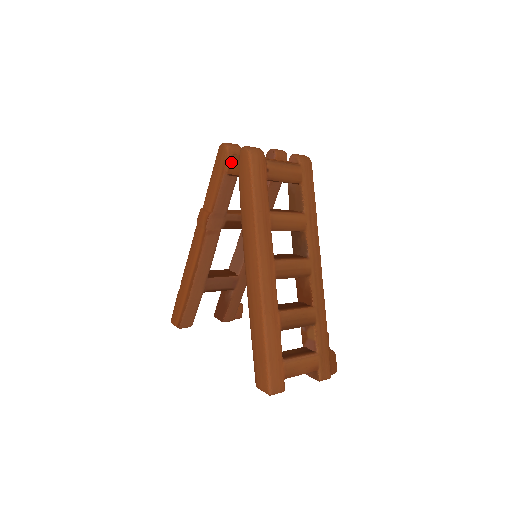
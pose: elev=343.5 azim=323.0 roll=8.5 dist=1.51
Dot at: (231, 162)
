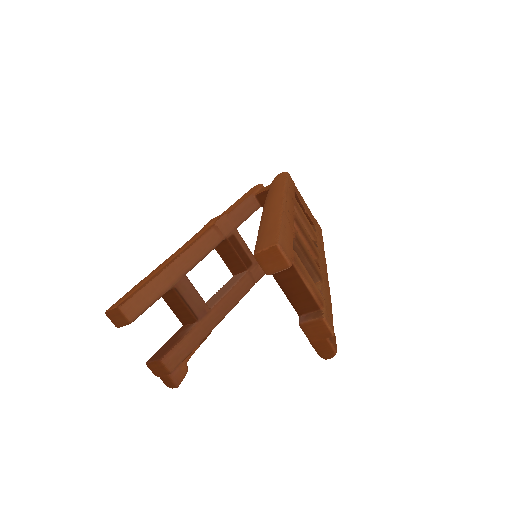
Dot at: (262, 189)
